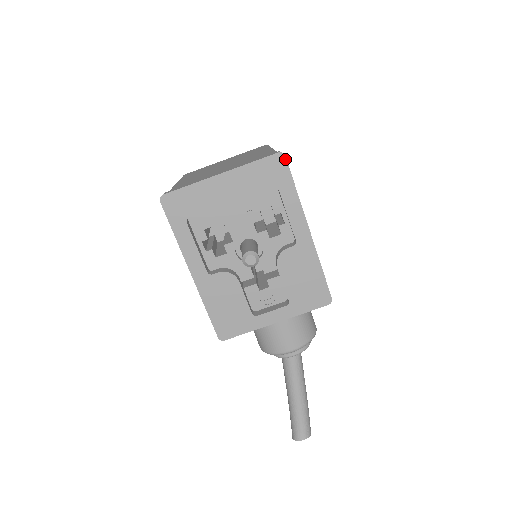
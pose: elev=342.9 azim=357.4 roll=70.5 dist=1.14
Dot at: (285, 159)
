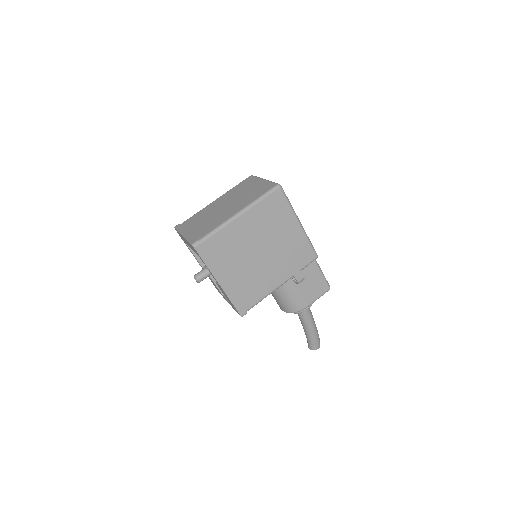
Dot at: (195, 249)
